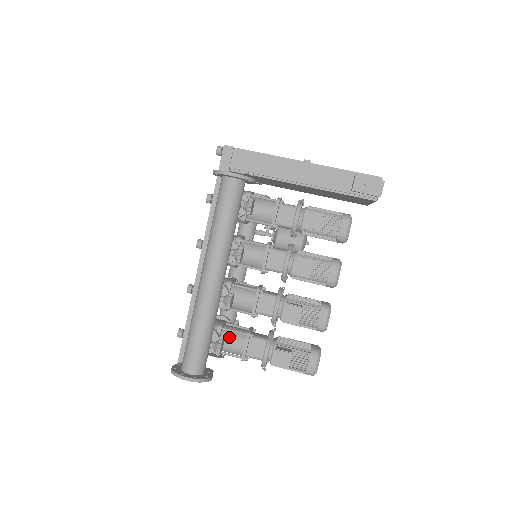
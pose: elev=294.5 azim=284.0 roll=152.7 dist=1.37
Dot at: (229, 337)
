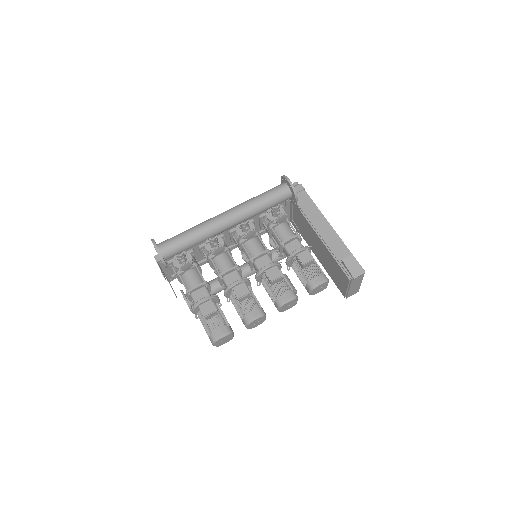
Dot at: (195, 274)
